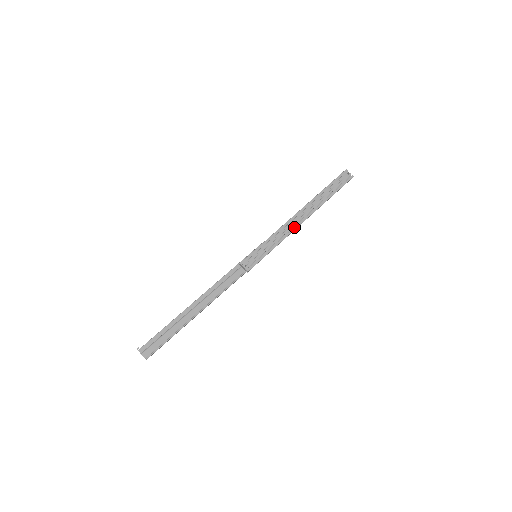
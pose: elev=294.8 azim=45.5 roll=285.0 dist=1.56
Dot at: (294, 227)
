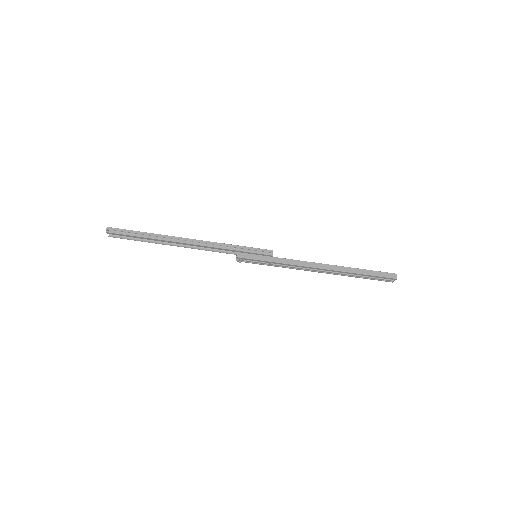
Dot at: (304, 270)
